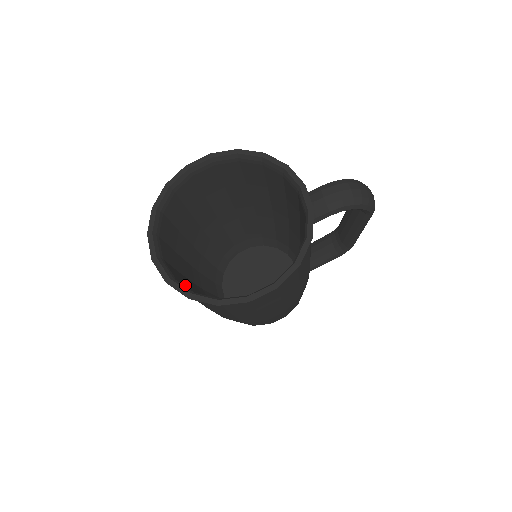
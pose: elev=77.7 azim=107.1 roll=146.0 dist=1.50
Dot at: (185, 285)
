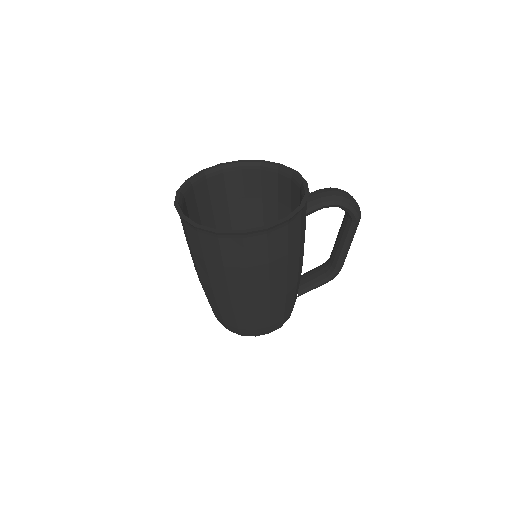
Dot at: occluded
